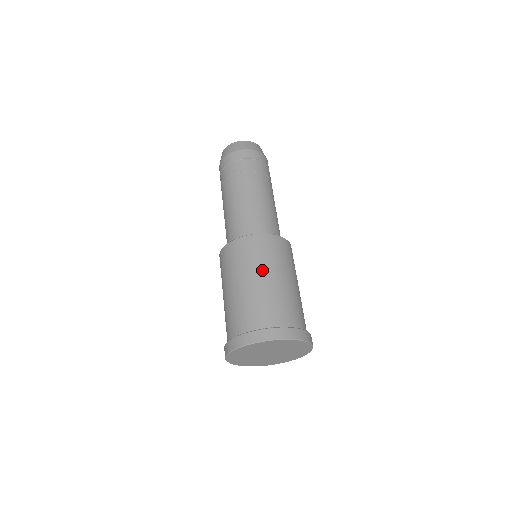
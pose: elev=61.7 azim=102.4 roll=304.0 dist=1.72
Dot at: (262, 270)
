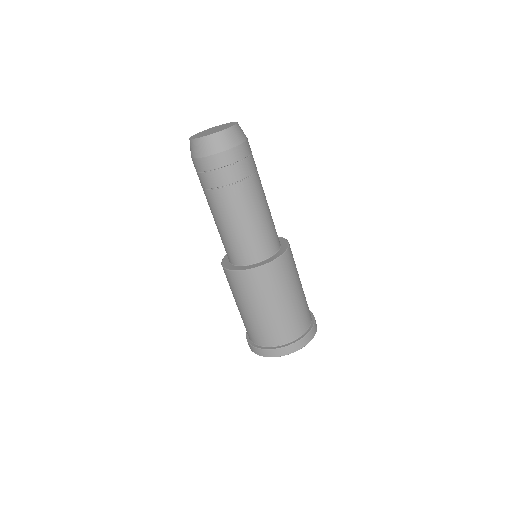
Dot at: (259, 303)
